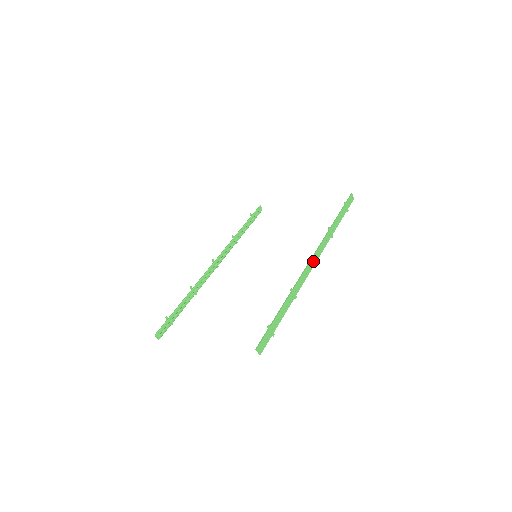
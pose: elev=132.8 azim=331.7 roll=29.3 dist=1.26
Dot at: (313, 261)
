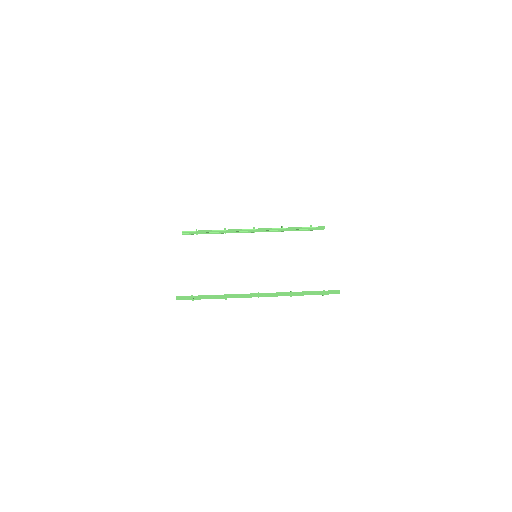
Dot at: (258, 295)
